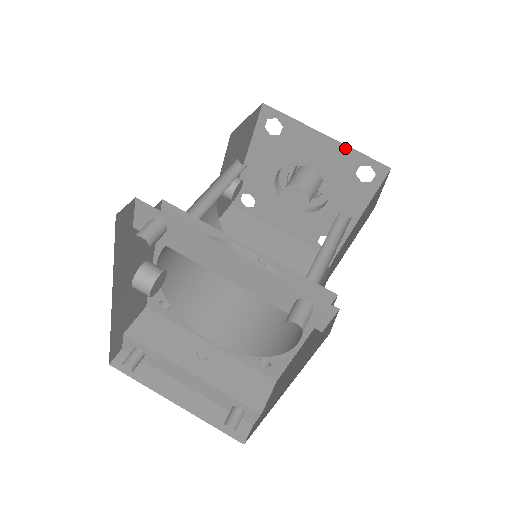
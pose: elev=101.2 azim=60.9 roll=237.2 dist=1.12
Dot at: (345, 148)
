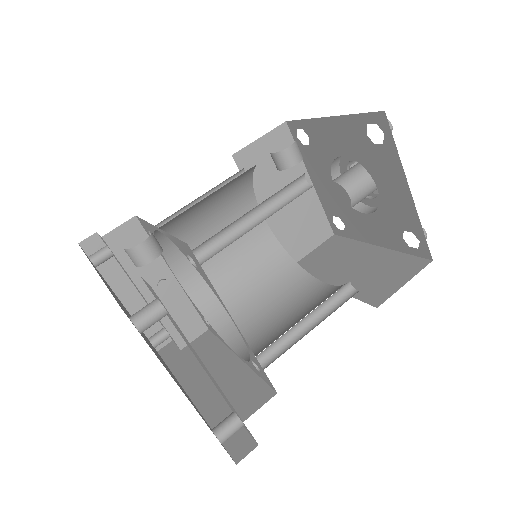
Dot at: (415, 214)
